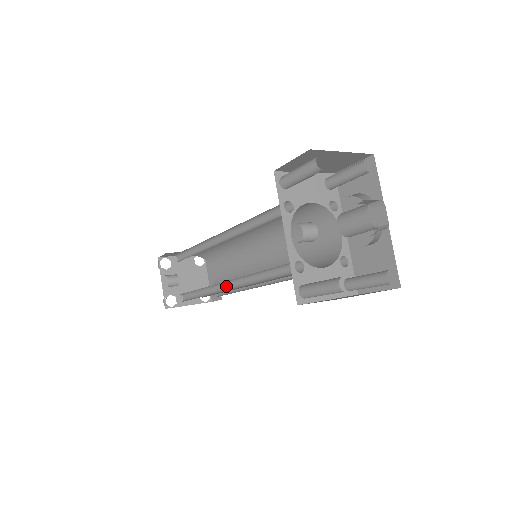
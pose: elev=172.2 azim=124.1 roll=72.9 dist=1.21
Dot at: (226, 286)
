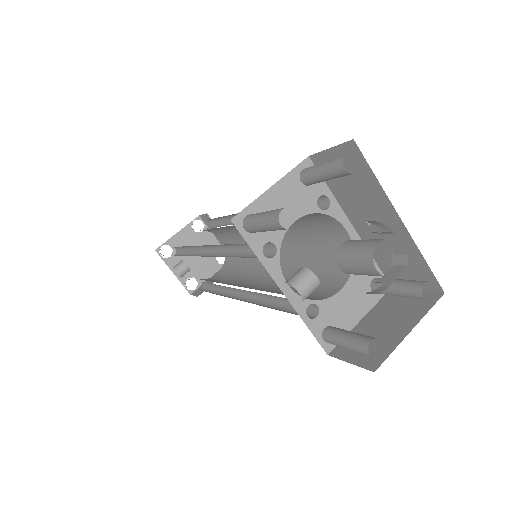
Dot at: (239, 290)
